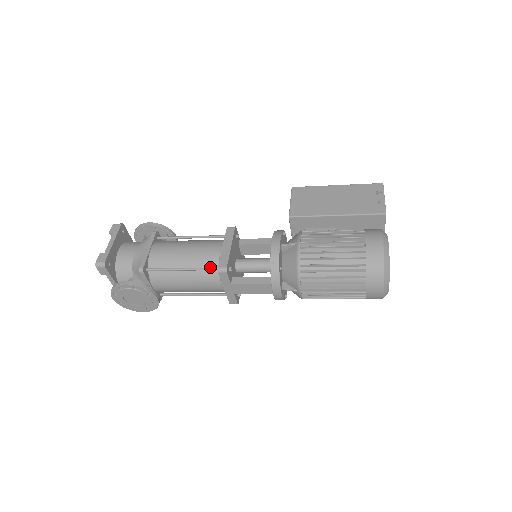
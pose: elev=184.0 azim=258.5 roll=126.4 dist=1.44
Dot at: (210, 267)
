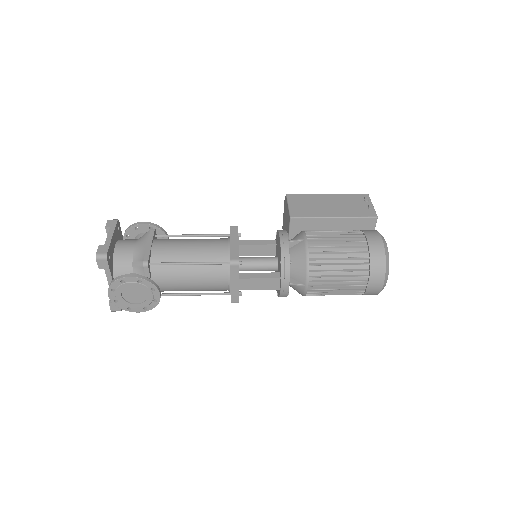
Dot at: (218, 262)
